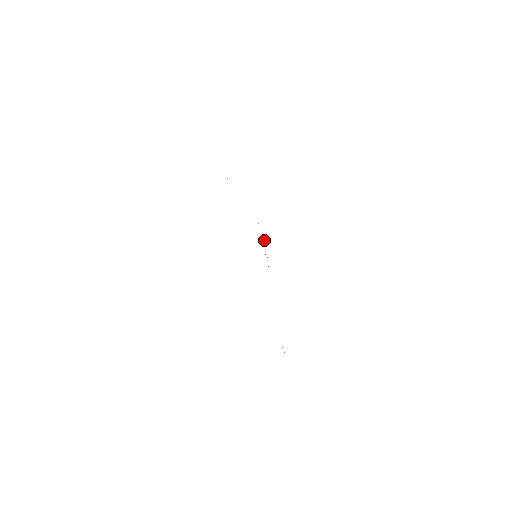
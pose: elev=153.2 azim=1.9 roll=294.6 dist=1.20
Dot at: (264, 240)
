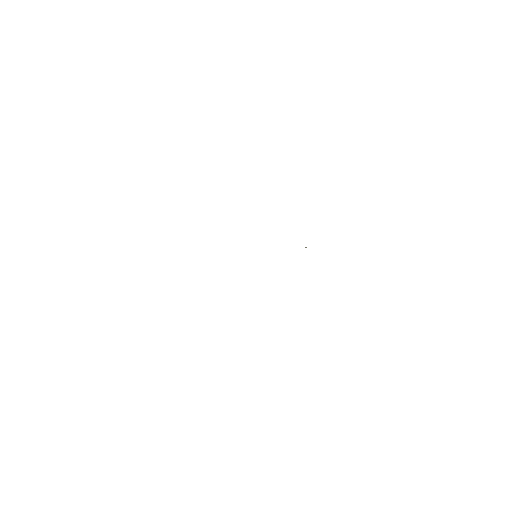
Dot at: occluded
